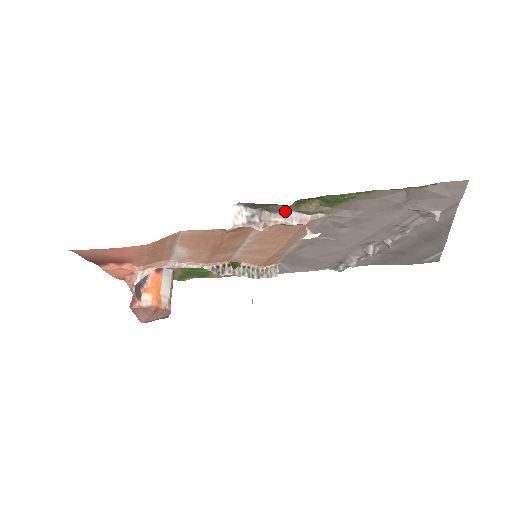
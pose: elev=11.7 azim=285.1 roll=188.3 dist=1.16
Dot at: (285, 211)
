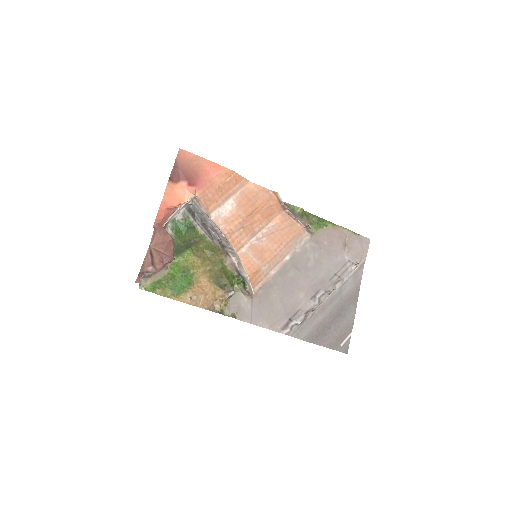
Dot at: occluded
